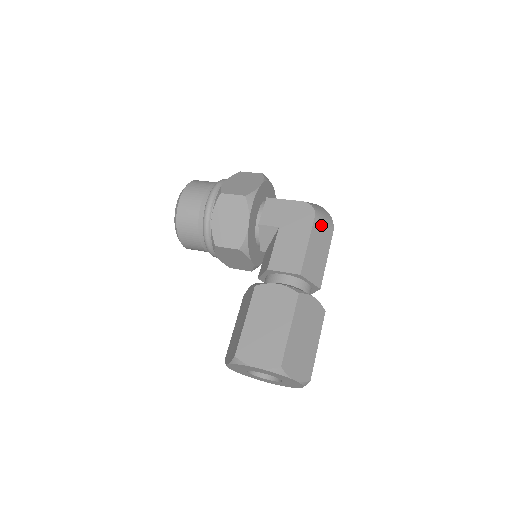
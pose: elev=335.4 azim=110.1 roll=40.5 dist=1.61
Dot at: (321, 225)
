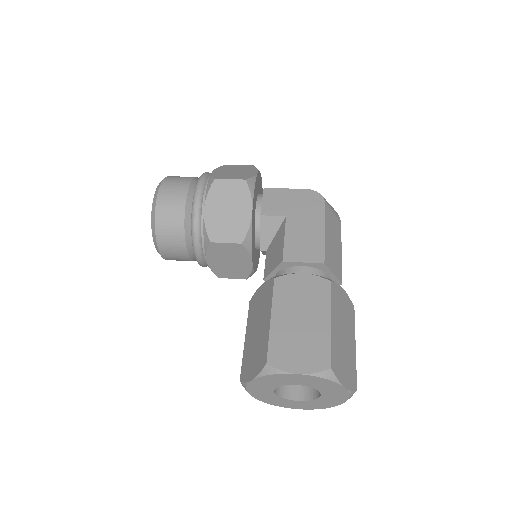
Dot at: (331, 214)
